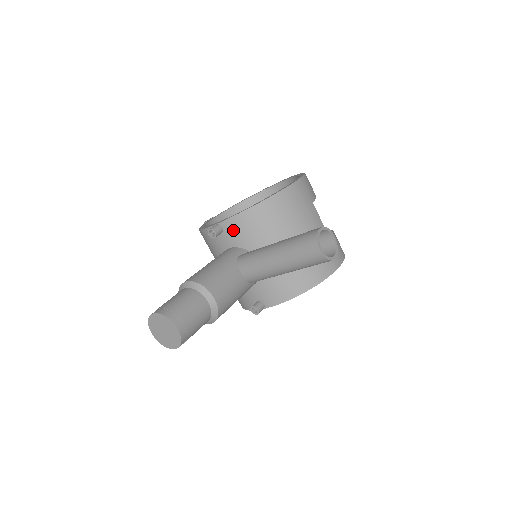
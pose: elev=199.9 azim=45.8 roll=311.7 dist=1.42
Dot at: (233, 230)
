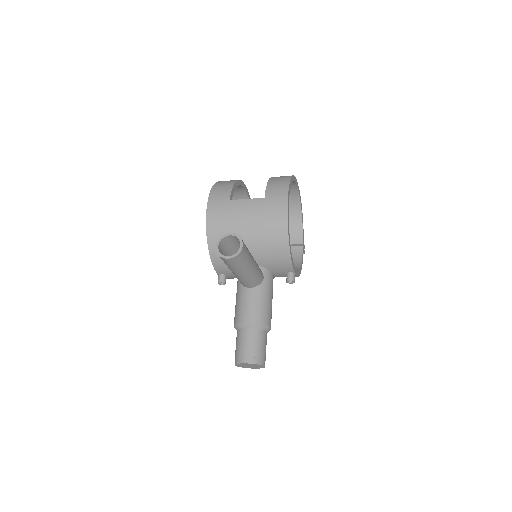
Dot at: (224, 270)
